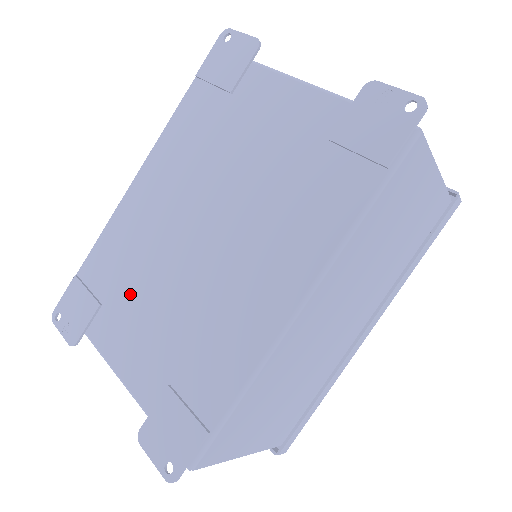
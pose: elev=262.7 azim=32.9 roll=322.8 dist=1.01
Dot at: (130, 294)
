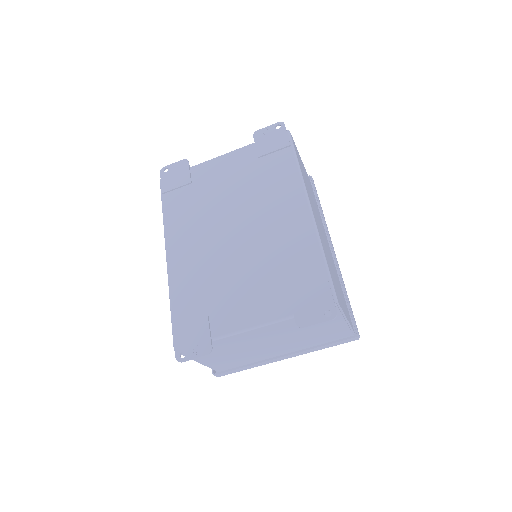
Dot at: (222, 292)
